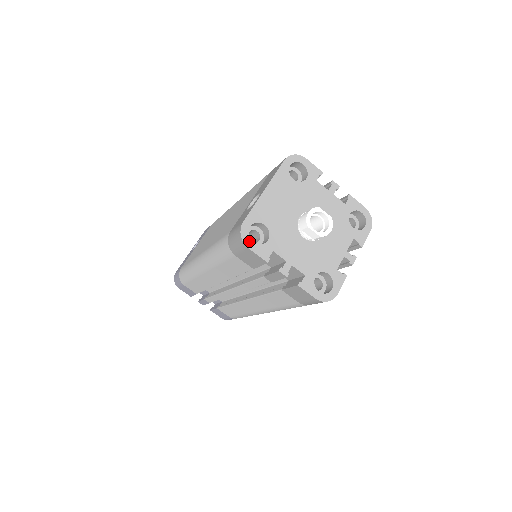
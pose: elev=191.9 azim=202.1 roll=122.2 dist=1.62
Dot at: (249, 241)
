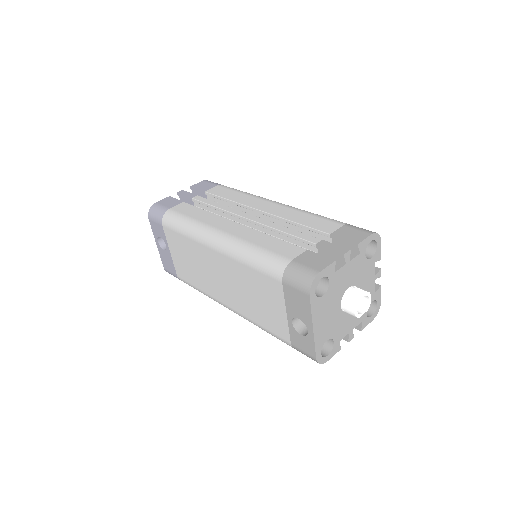
Dot at: (326, 359)
